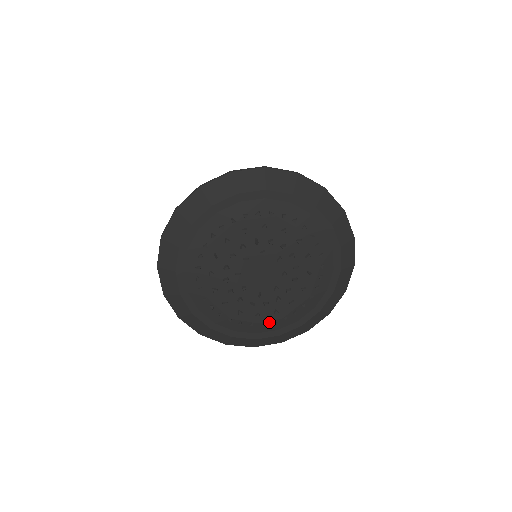
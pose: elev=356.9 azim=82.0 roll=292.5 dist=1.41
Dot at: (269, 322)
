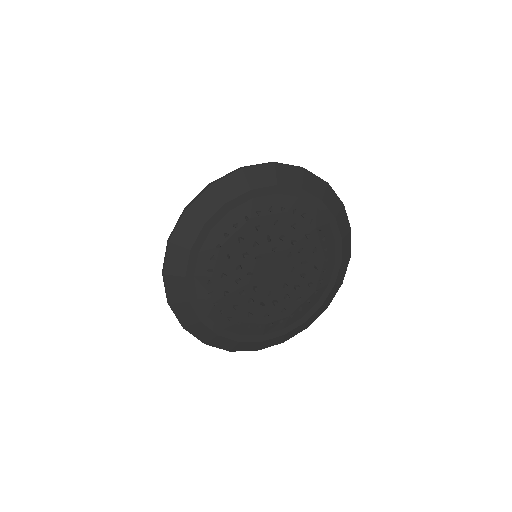
Dot at: (276, 322)
